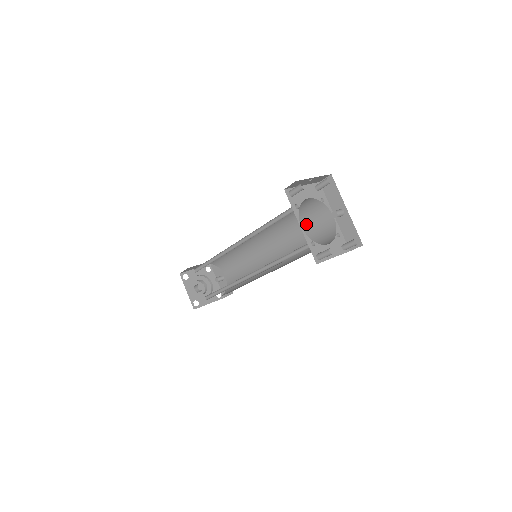
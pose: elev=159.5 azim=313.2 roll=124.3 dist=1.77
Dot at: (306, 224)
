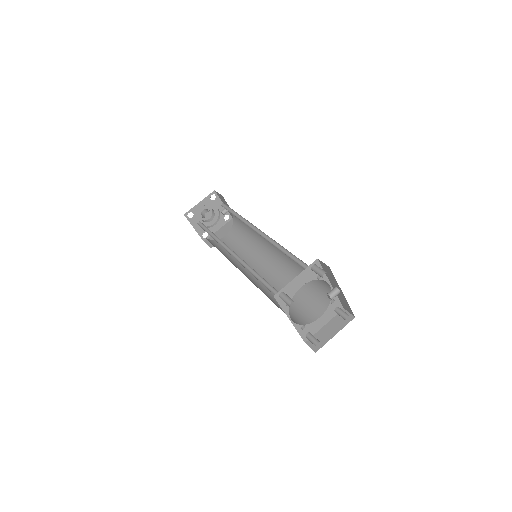
Dot at: occluded
